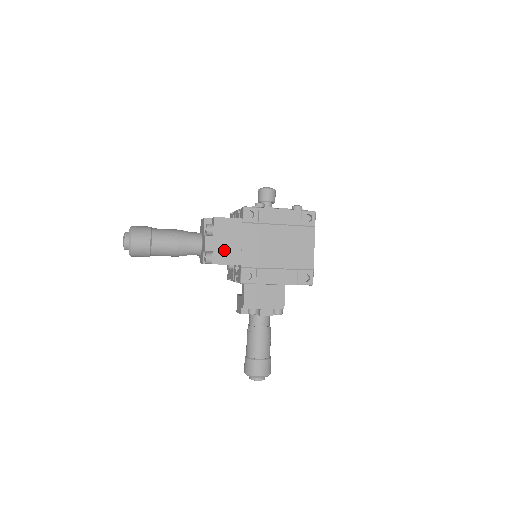
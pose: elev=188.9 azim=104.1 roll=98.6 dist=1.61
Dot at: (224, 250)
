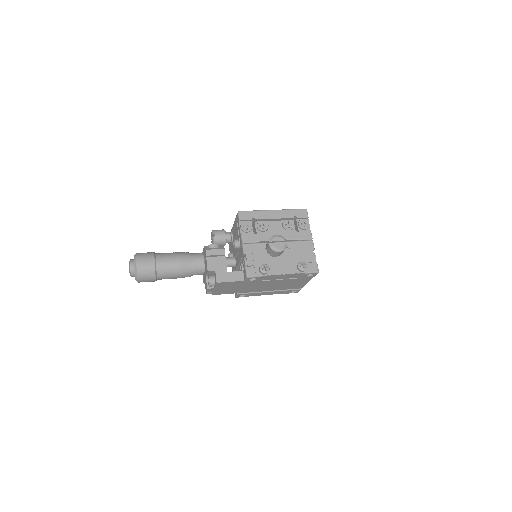
Dot at: (224, 291)
